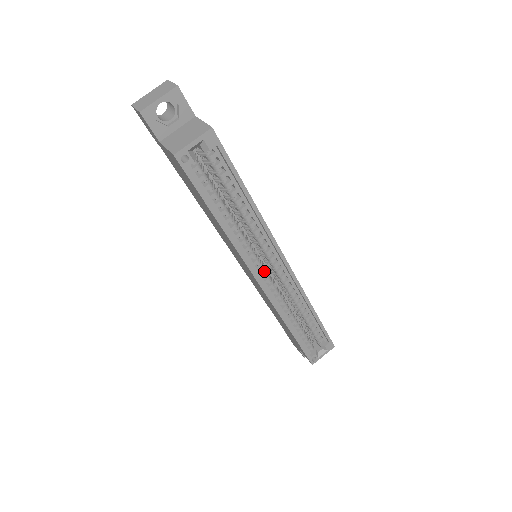
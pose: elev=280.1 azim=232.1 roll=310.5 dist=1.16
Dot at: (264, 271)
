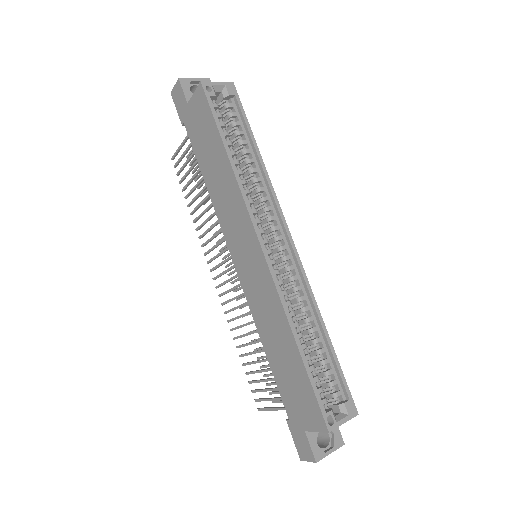
Dot at: (266, 239)
